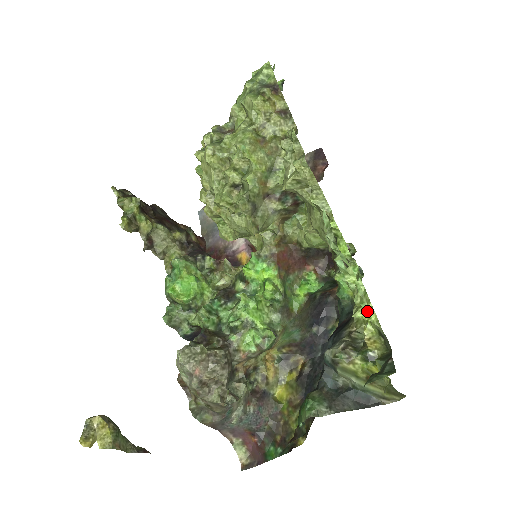
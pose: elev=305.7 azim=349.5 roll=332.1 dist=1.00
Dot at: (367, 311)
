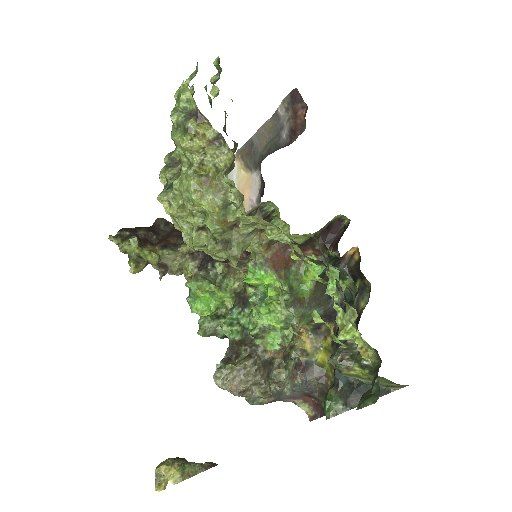
Dot at: occluded
